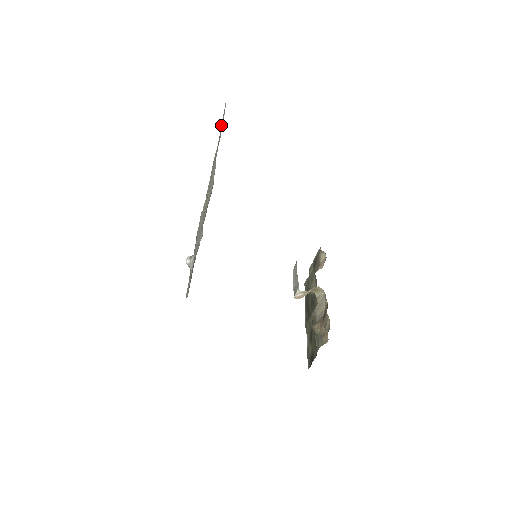
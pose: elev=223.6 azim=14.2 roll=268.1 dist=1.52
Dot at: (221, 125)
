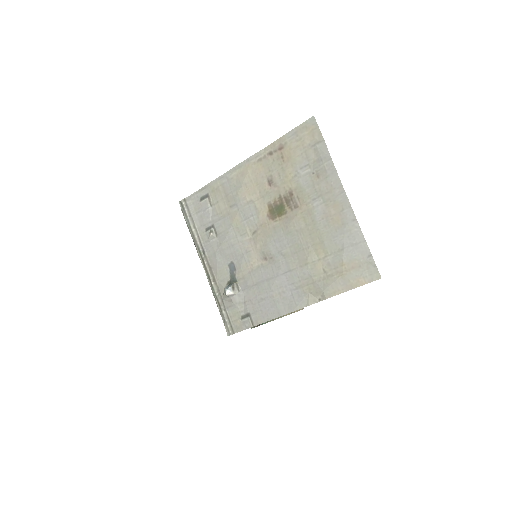
Dot at: (287, 134)
